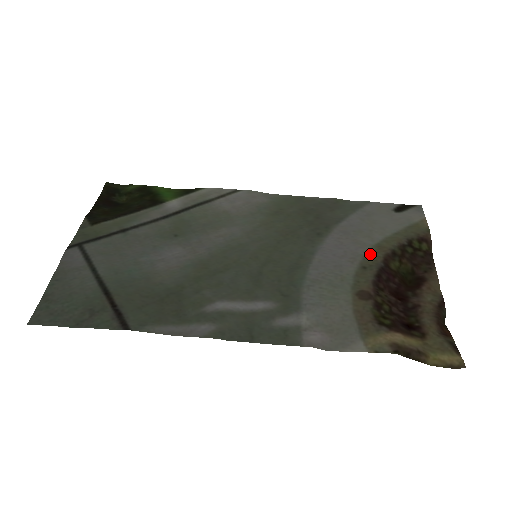
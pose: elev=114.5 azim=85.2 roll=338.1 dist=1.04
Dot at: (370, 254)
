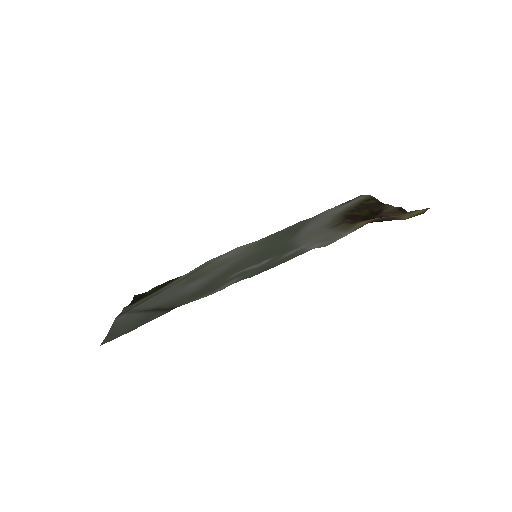
Dot at: (335, 217)
